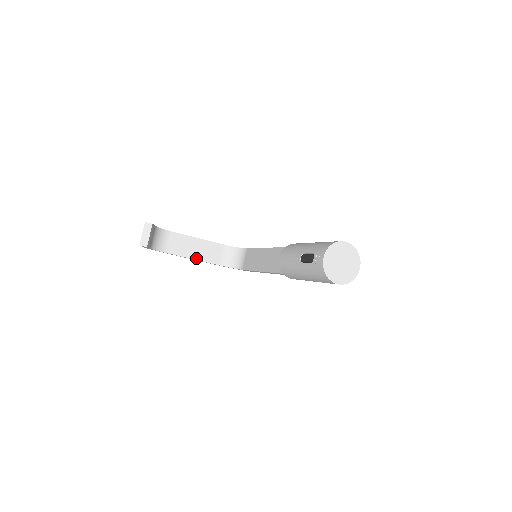
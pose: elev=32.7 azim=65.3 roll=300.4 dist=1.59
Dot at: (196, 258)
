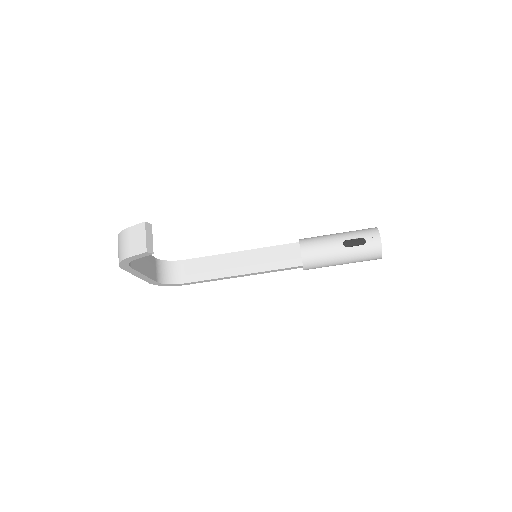
Dot at: (145, 274)
